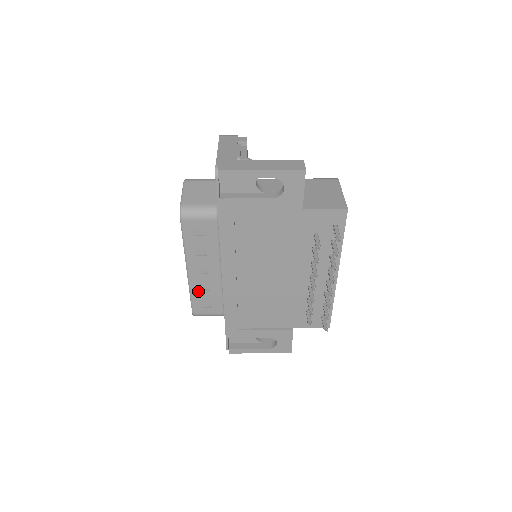
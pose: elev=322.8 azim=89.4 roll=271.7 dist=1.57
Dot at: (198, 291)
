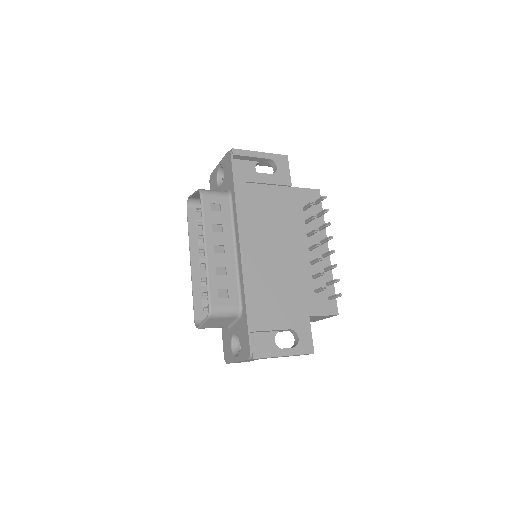
Dot at: (215, 275)
